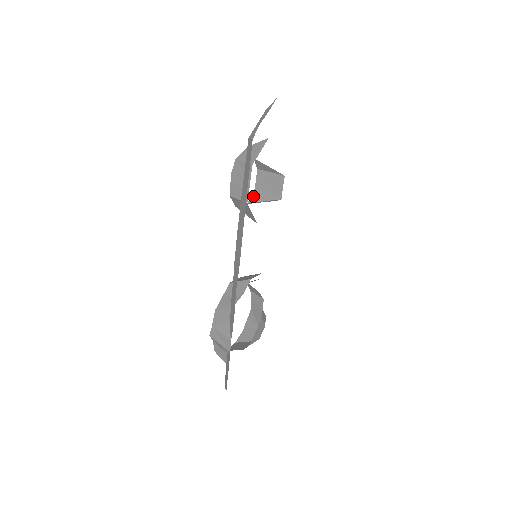
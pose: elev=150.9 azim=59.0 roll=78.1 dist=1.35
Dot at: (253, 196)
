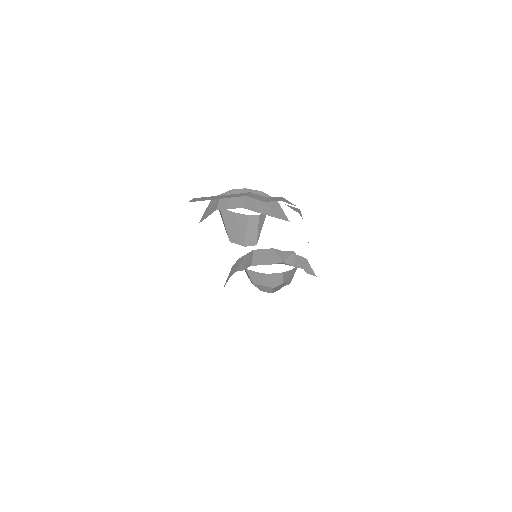
Dot at: occluded
